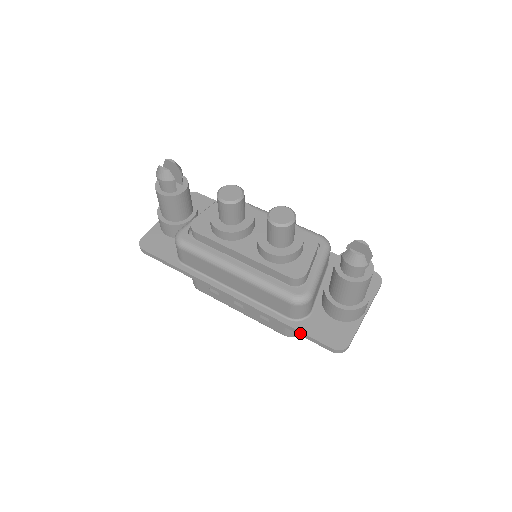
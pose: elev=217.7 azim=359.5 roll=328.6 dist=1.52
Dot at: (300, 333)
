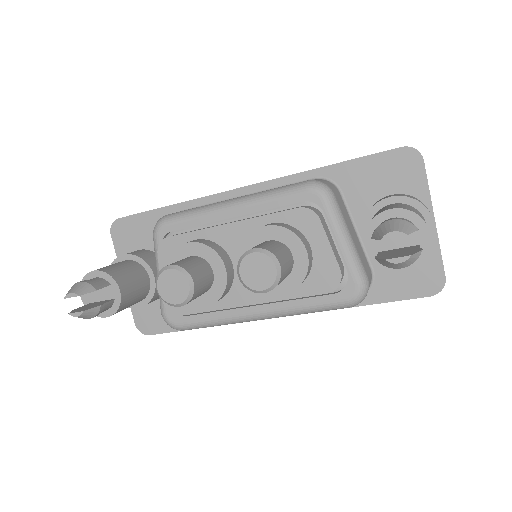
Dot at: (380, 303)
